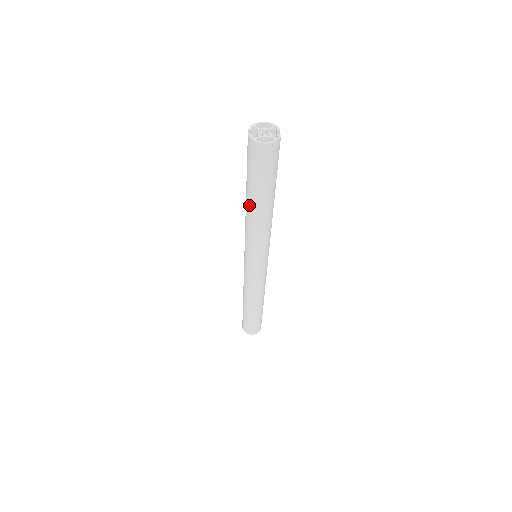
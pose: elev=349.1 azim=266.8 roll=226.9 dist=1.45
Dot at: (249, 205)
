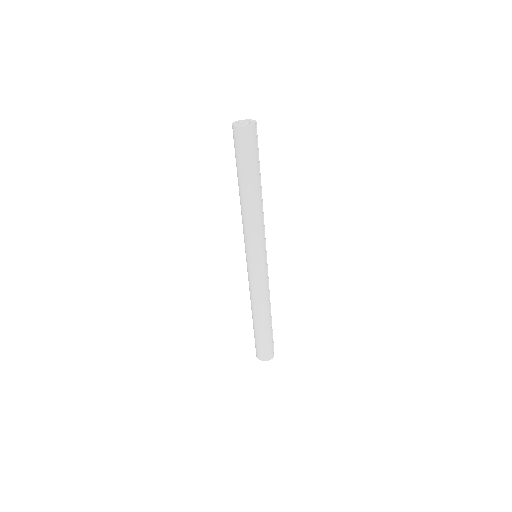
Dot at: (240, 191)
